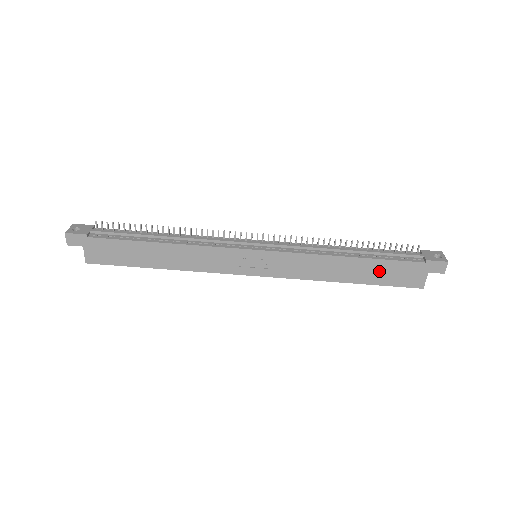
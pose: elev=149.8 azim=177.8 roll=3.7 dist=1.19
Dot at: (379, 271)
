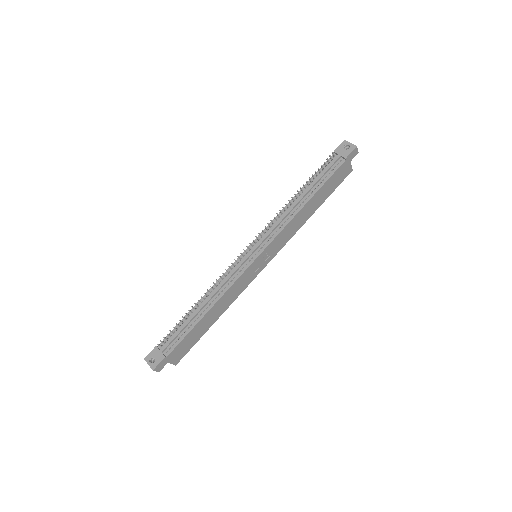
Dot at: (326, 190)
